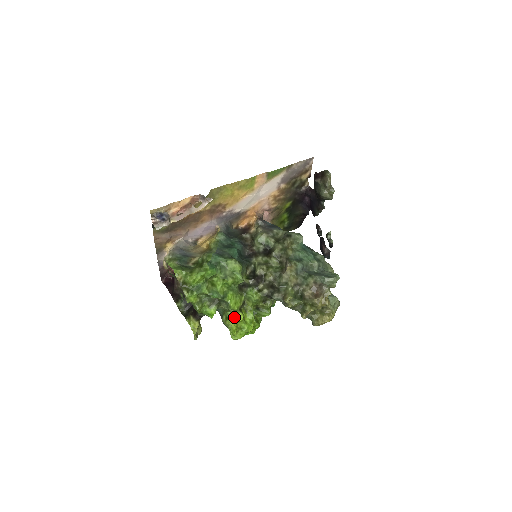
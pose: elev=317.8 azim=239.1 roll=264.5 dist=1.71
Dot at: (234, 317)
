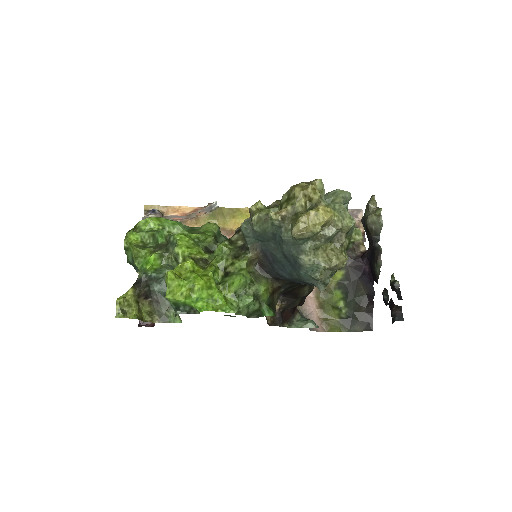
Dot at: (180, 266)
